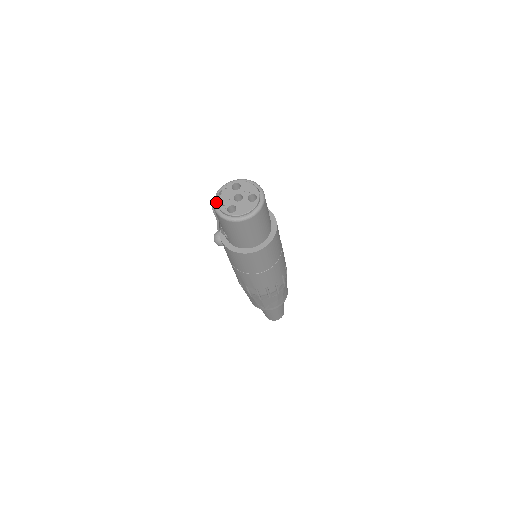
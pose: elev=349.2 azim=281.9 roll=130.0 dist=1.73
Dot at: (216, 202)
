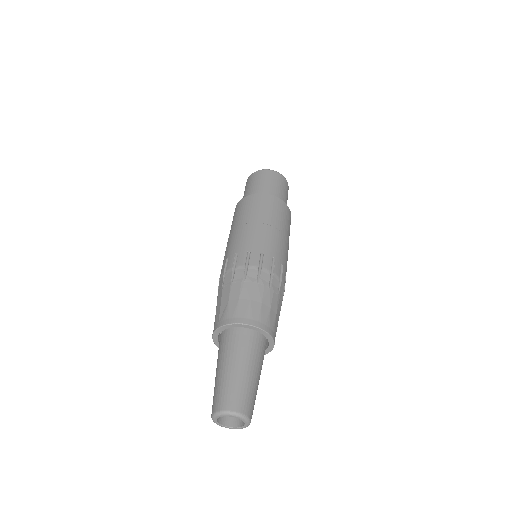
Dot at: occluded
